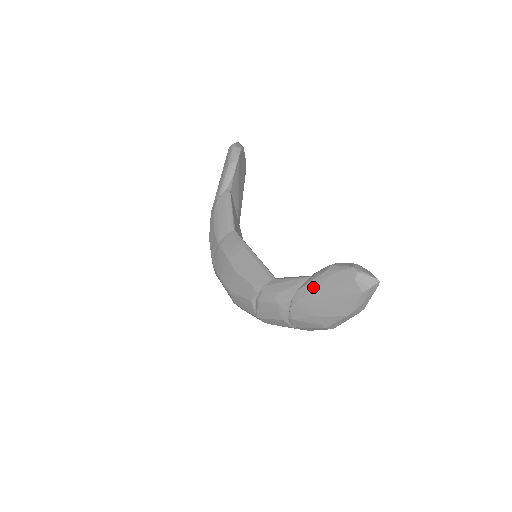
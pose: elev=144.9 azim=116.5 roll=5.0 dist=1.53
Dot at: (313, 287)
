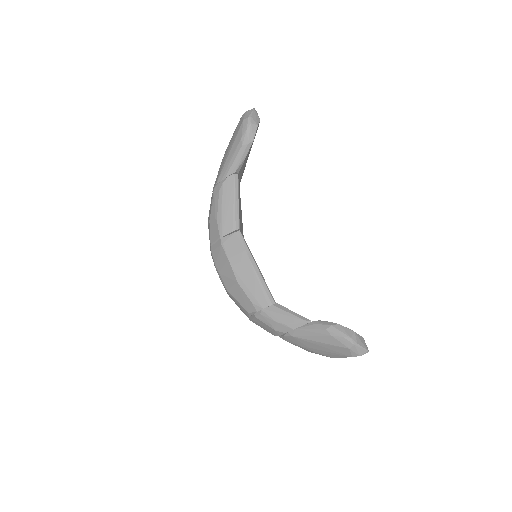
Dot at: (310, 335)
